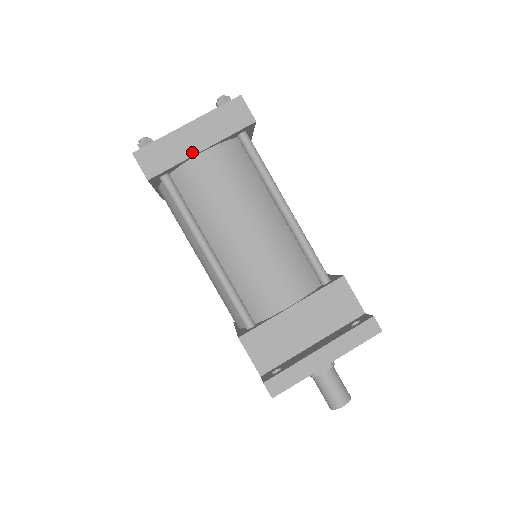
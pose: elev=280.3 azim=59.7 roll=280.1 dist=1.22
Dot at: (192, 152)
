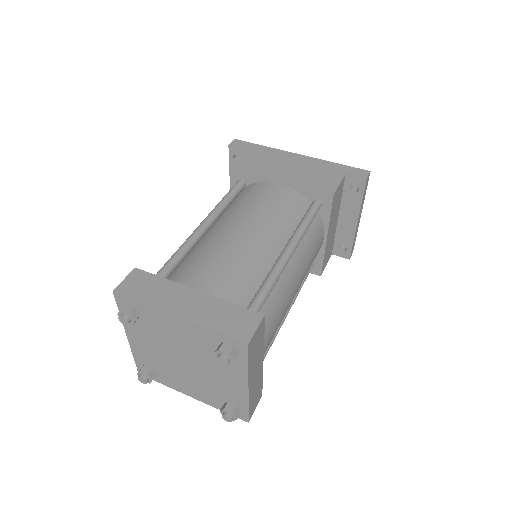
Dot at: (262, 369)
